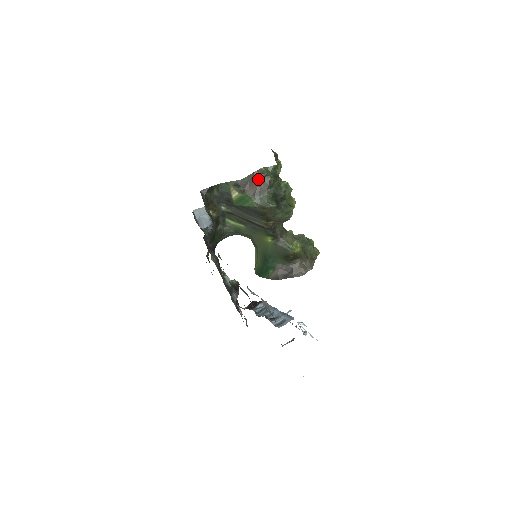
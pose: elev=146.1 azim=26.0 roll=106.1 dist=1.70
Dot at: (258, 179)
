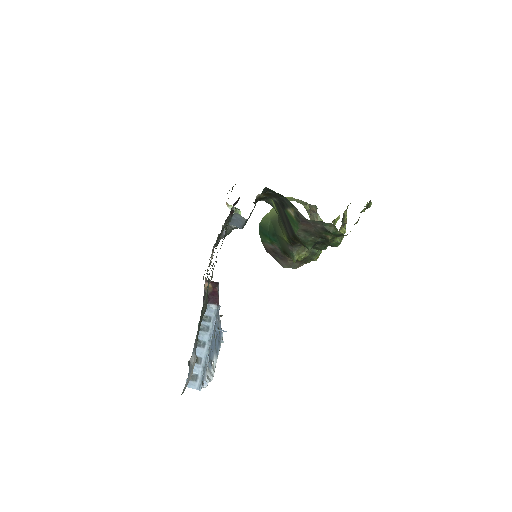
Dot at: (320, 227)
